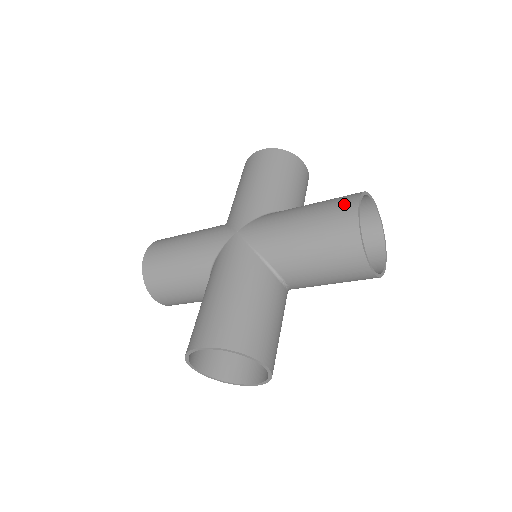
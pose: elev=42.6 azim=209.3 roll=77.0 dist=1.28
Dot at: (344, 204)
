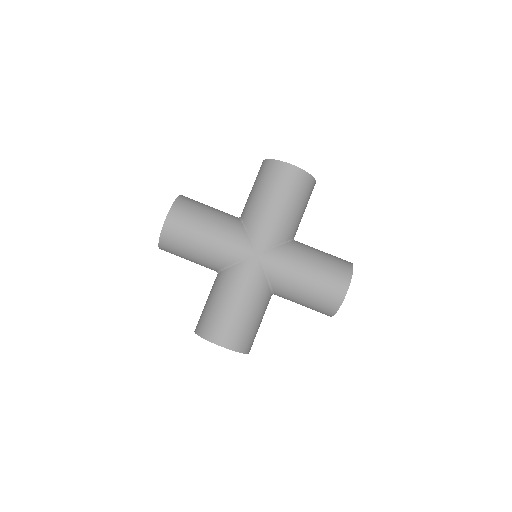
Dot at: (340, 282)
